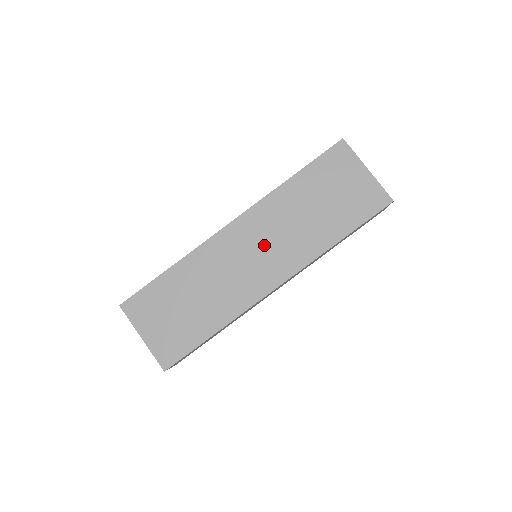
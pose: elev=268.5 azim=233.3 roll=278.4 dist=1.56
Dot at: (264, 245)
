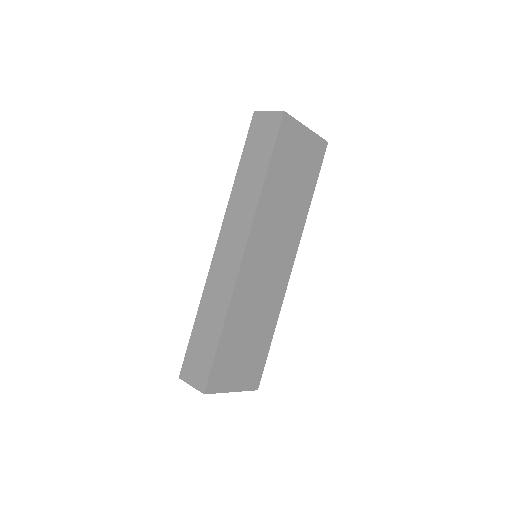
Dot at: (273, 247)
